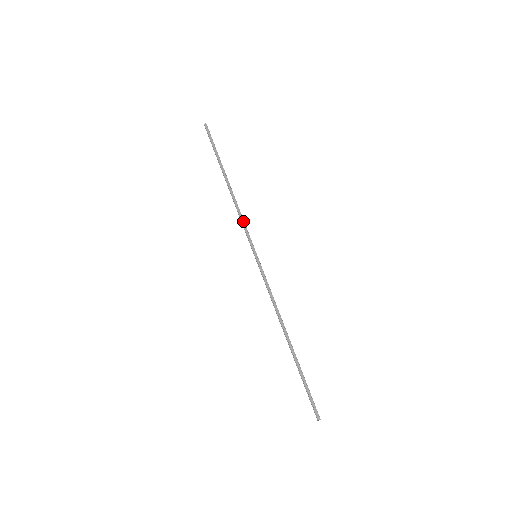
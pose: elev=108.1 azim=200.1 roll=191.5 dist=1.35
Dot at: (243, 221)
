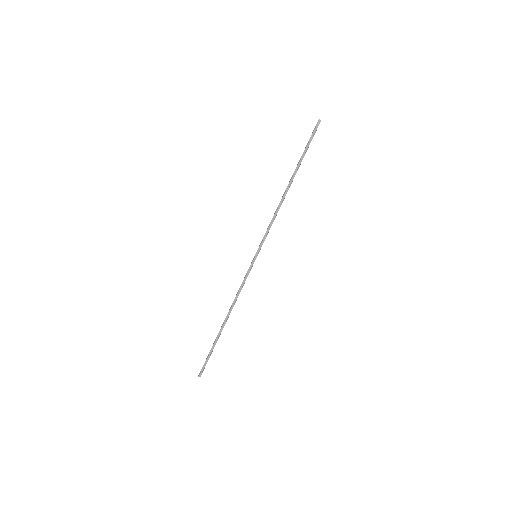
Dot at: (271, 225)
